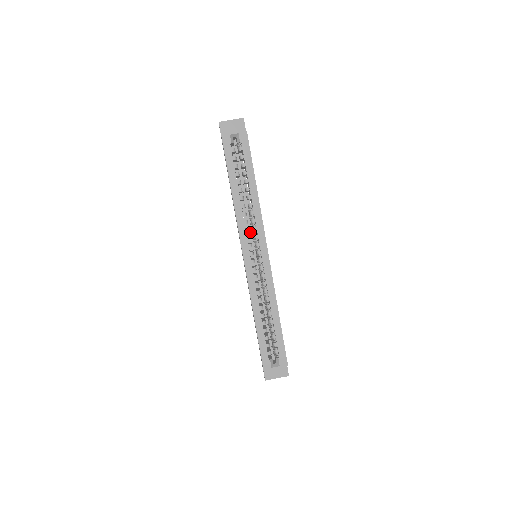
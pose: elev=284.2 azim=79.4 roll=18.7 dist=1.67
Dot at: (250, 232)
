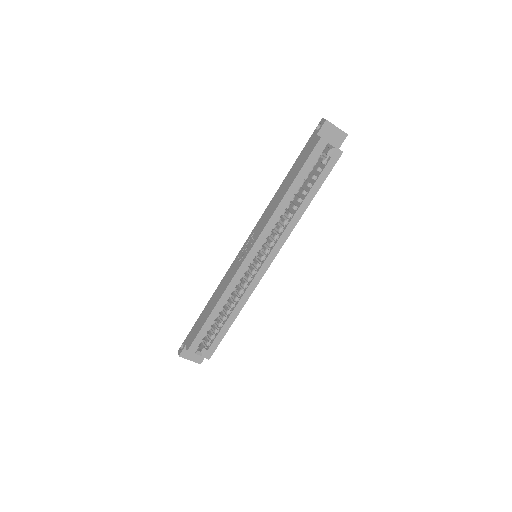
Dot at: occluded
